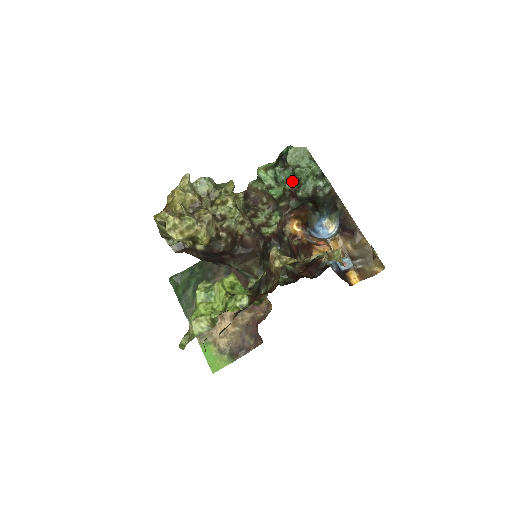
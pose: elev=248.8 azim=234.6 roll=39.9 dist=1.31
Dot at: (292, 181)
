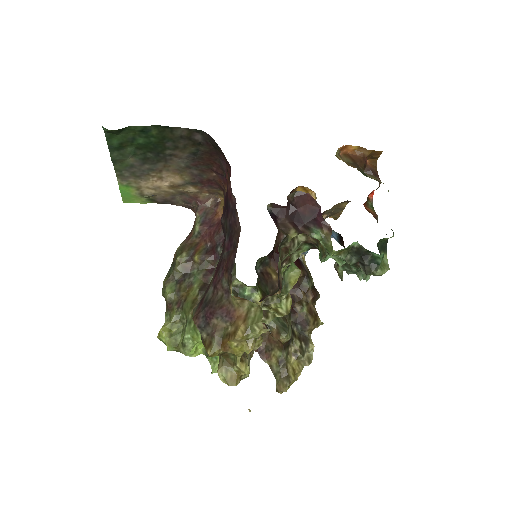
Dot at: occluded
